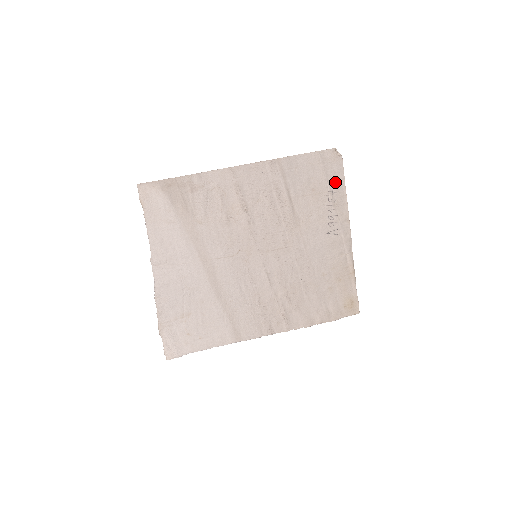
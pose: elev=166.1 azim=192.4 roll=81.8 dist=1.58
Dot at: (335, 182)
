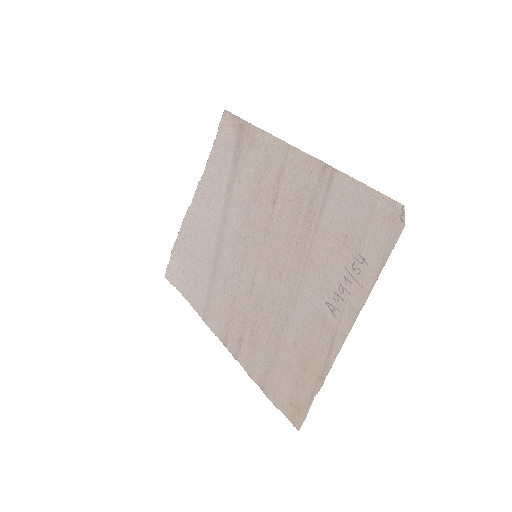
Dot at: (375, 250)
